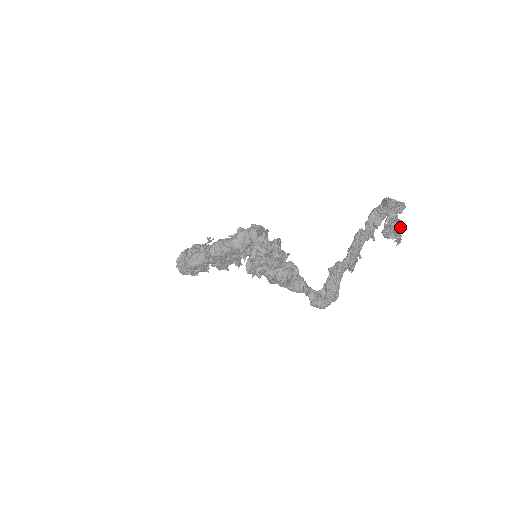
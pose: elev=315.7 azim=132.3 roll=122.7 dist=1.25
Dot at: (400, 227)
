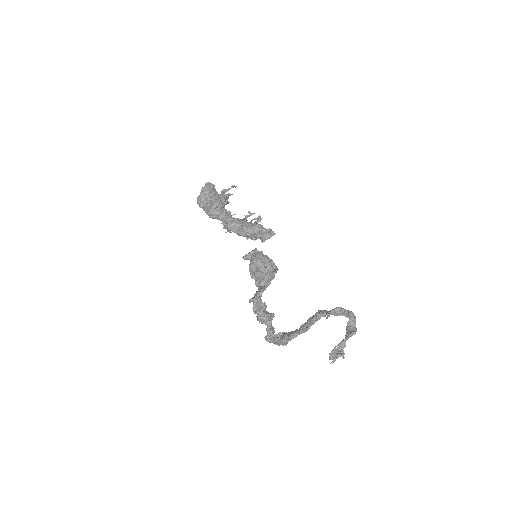
Dot at: occluded
